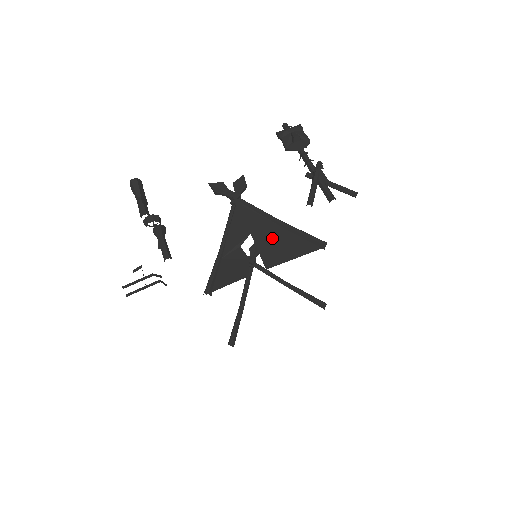
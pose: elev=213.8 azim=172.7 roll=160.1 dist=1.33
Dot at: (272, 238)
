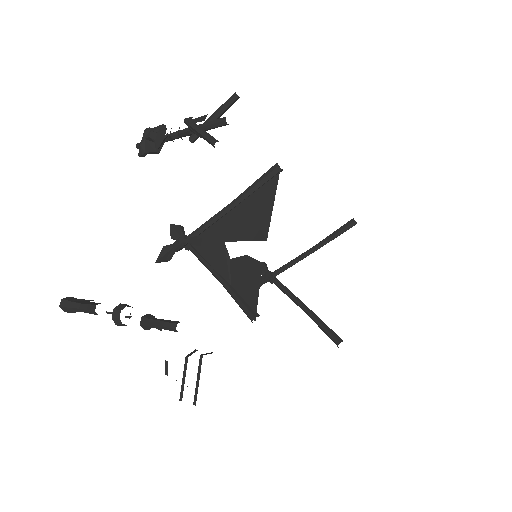
Dot at: (241, 221)
